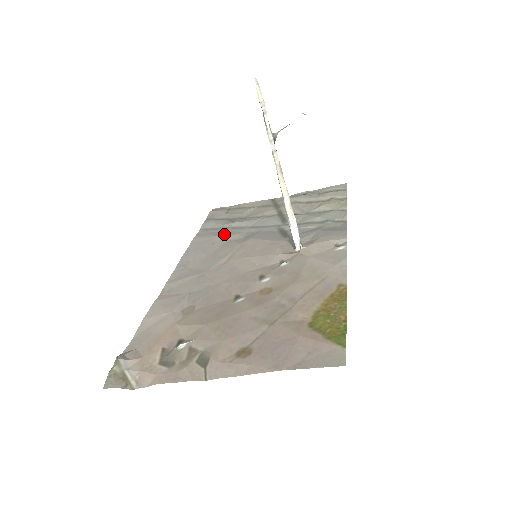
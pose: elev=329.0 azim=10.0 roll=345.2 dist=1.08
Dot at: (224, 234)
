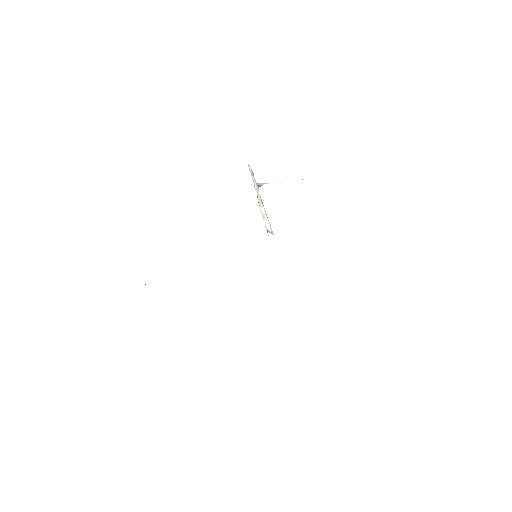
Dot at: occluded
